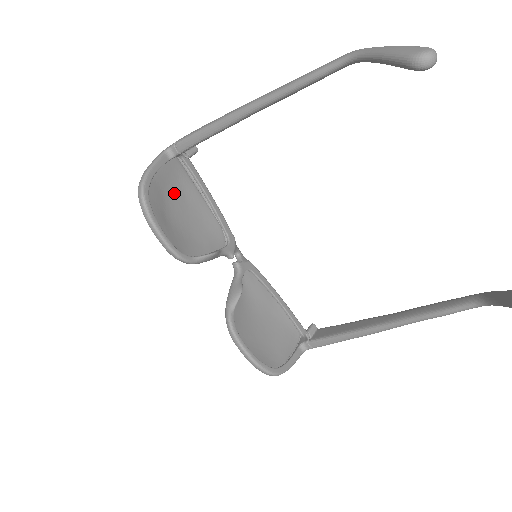
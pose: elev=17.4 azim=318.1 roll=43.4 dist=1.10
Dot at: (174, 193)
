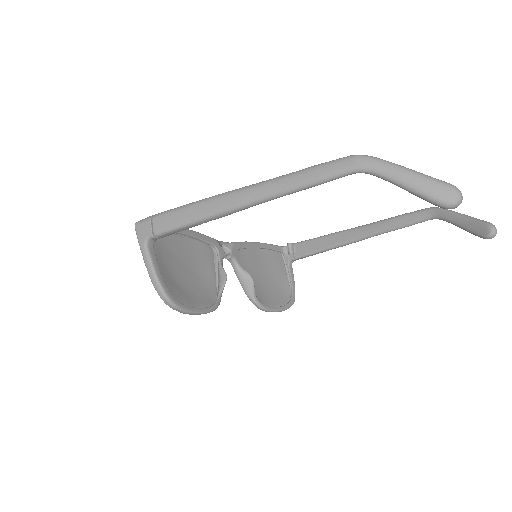
Dot at: (169, 262)
